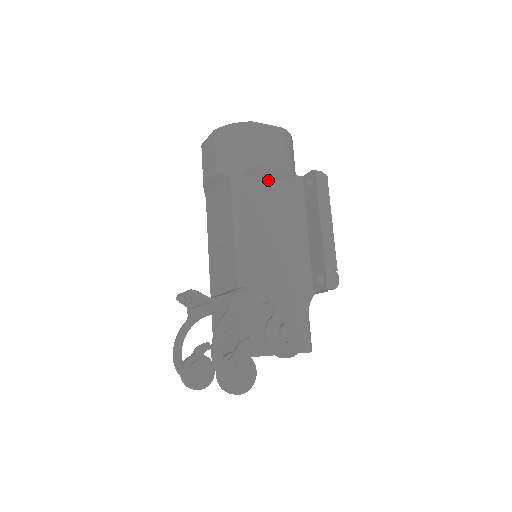
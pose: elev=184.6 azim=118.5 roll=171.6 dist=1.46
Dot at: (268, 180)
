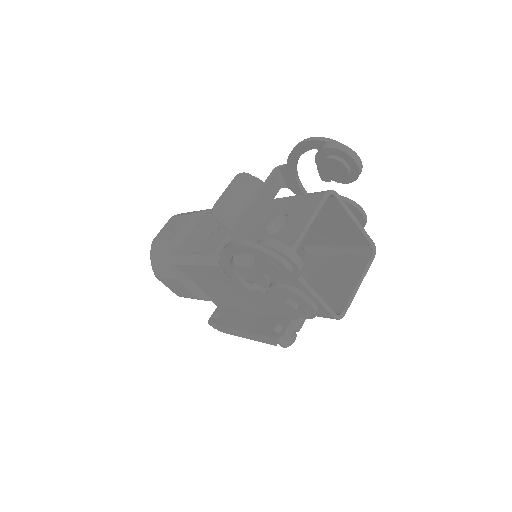
Dot at: occluded
